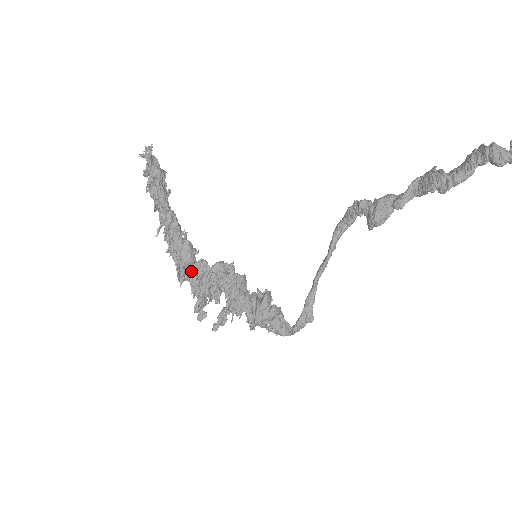
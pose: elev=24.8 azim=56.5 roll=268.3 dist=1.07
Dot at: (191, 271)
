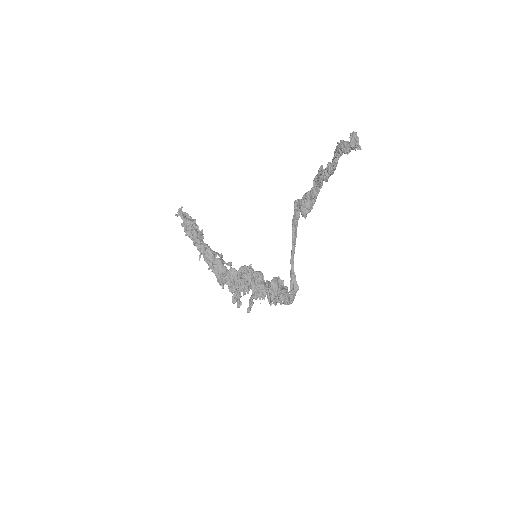
Dot at: (227, 277)
